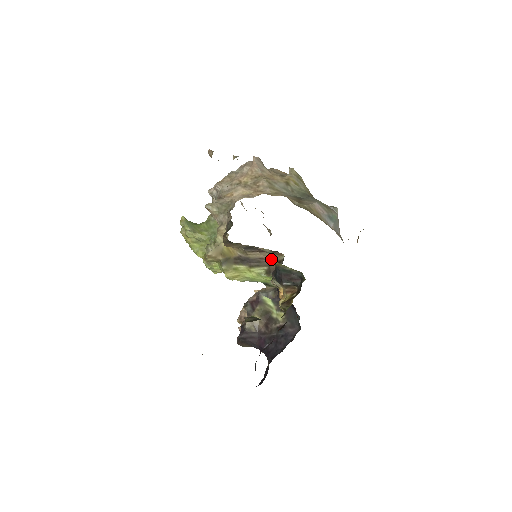
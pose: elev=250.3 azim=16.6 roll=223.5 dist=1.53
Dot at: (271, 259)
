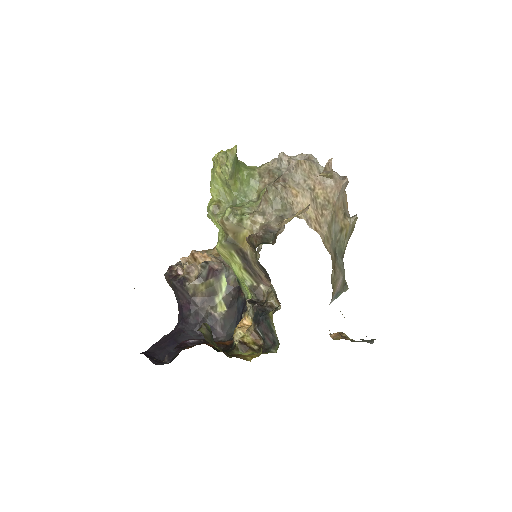
Dot at: (266, 284)
